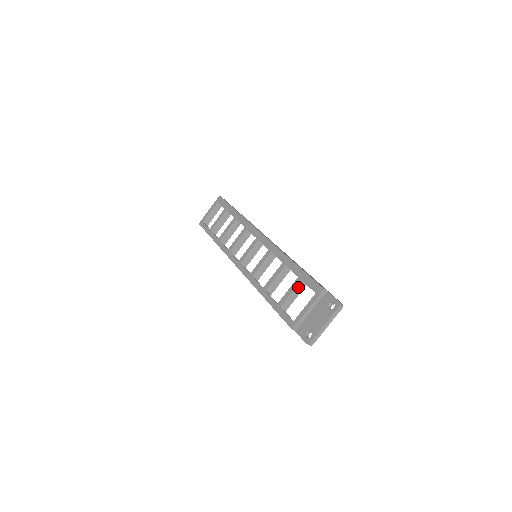
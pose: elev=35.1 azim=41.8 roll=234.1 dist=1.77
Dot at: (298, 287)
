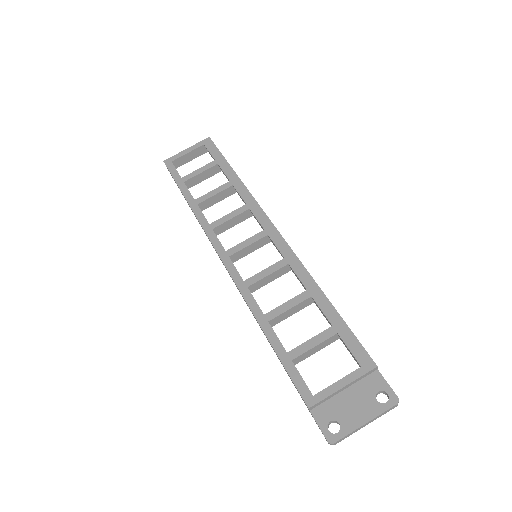
Dot at: (327, 340)
